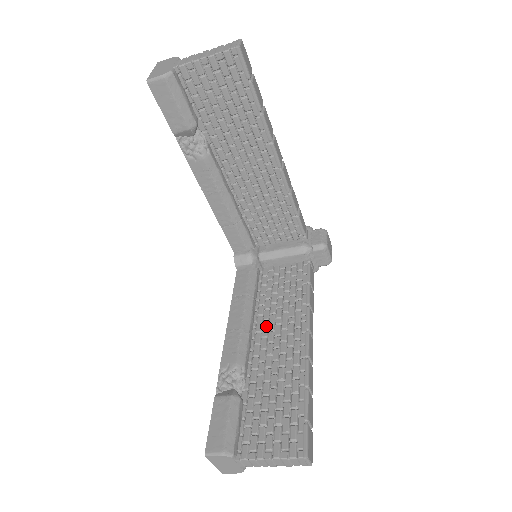
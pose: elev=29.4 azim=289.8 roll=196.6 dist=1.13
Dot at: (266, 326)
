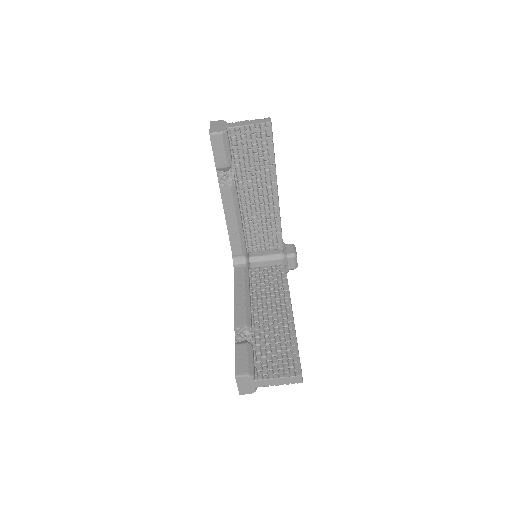
Dot at: (261, 304)
